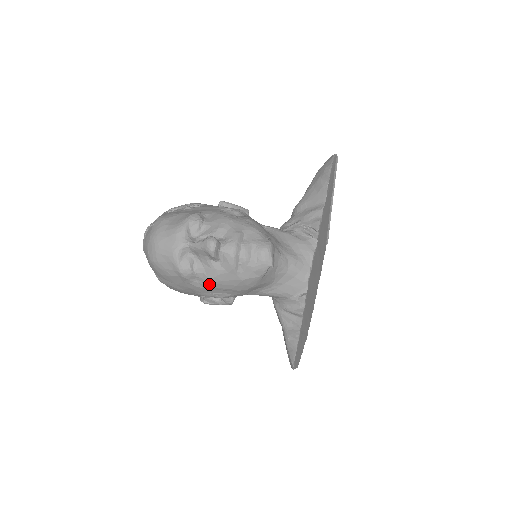
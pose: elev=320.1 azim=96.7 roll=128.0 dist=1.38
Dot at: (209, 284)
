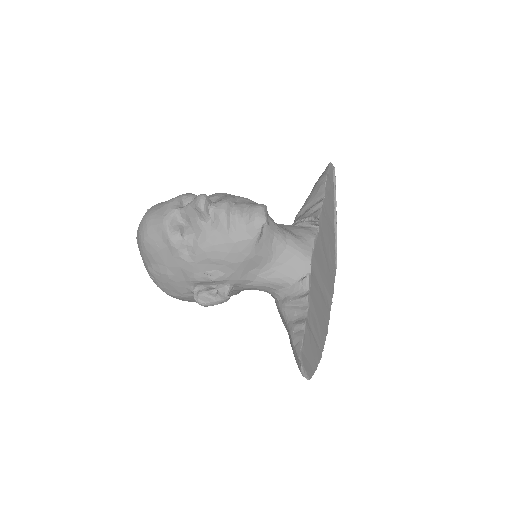
Dot at: (200, 253)
